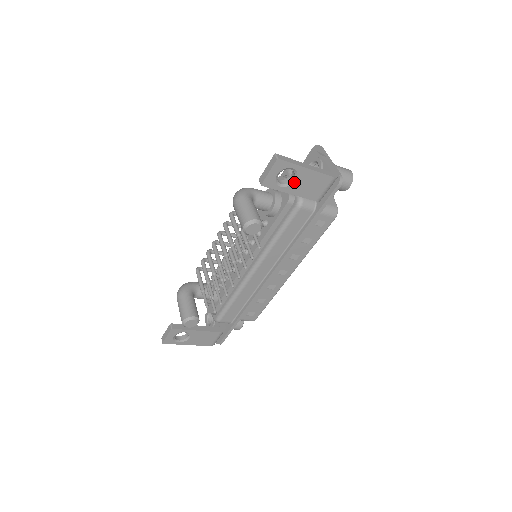
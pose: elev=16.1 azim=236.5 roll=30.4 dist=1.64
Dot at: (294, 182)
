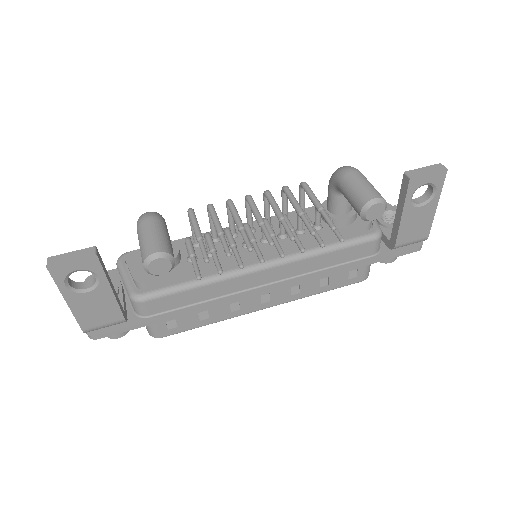
Dot at: (418, 207)
